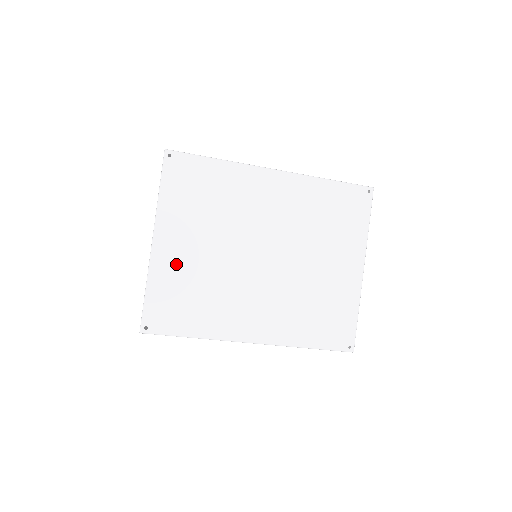
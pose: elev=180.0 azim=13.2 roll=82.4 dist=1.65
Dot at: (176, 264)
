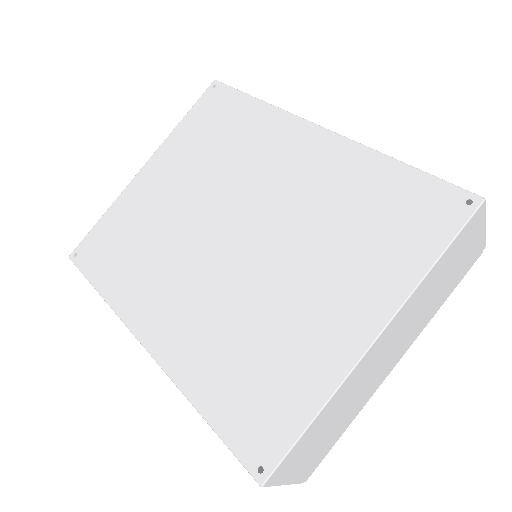
Dot at: (143, 200)
